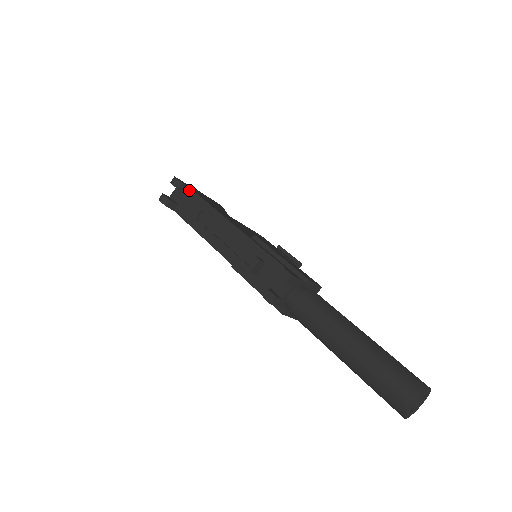
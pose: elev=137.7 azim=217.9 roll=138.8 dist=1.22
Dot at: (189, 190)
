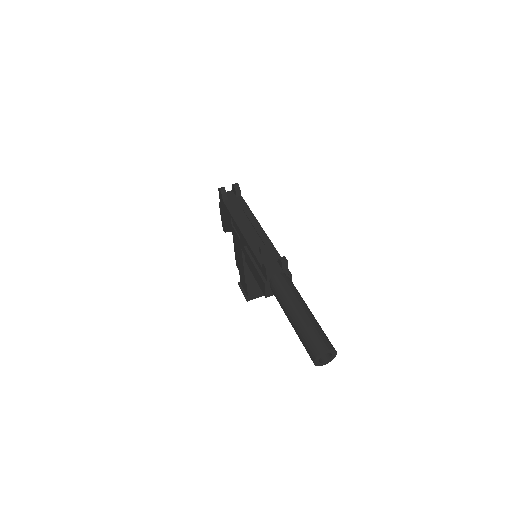
Dot at: (240, 196)
